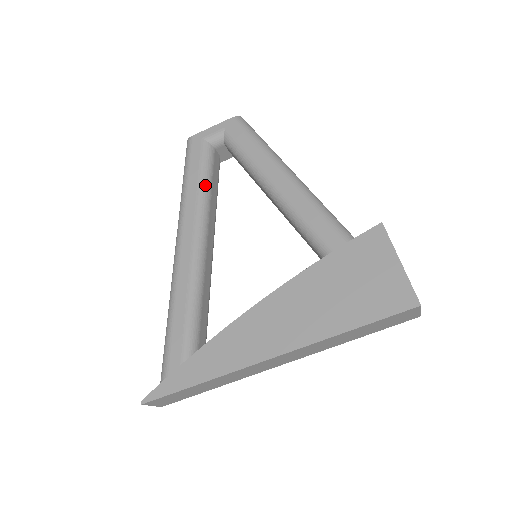
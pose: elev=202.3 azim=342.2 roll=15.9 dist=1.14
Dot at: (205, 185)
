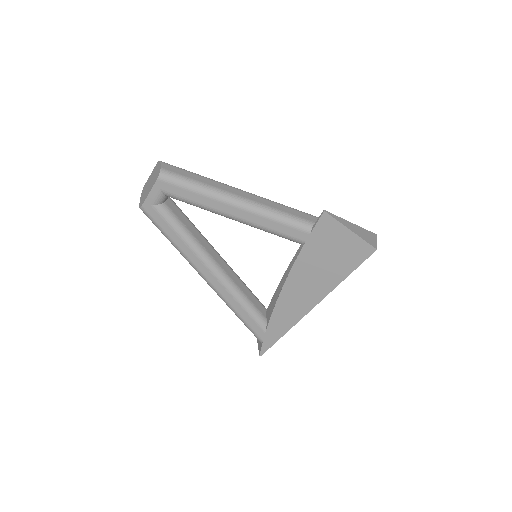
Dot at: (185, 235)
